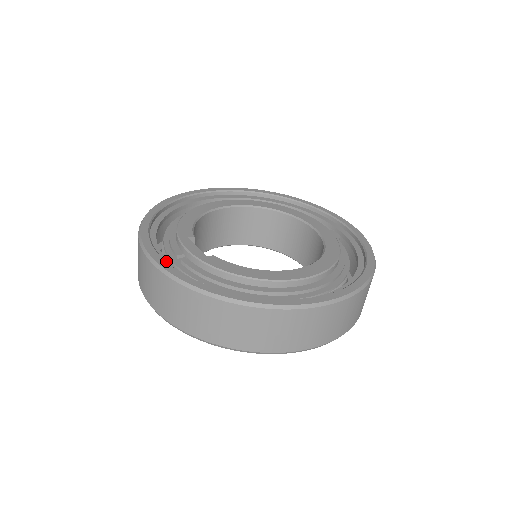
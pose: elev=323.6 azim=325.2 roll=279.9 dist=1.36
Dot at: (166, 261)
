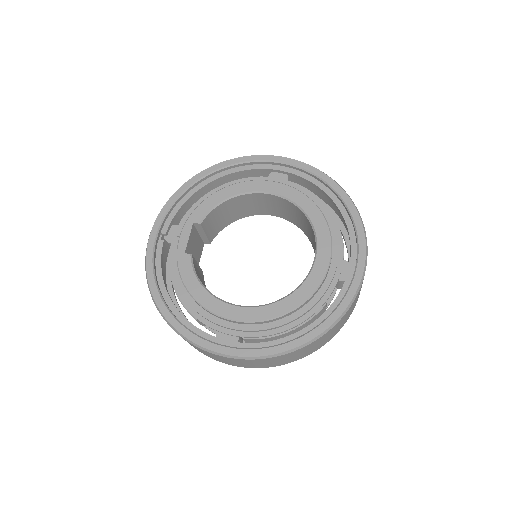
Dot at: (172, 234)
